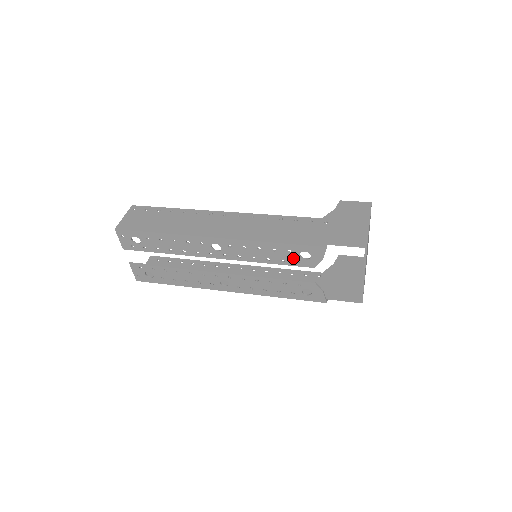
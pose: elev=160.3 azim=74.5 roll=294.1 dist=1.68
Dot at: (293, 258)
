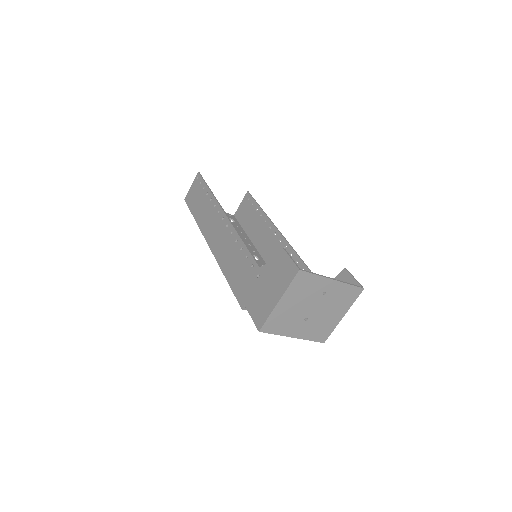
Dot at: occluded
